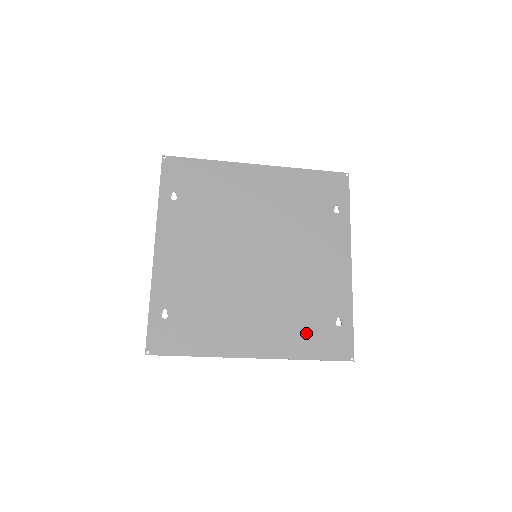
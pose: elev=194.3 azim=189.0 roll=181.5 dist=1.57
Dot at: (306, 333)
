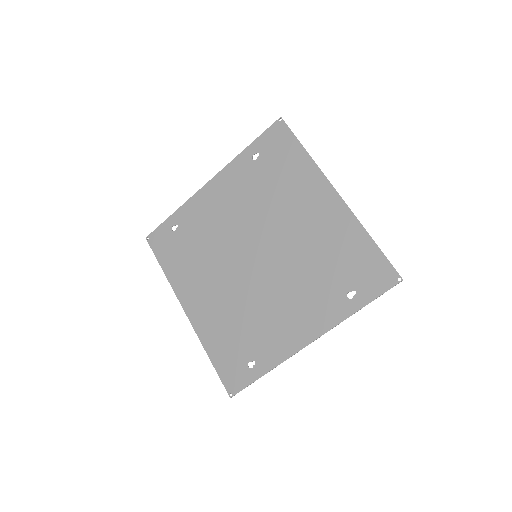
Dot at: (226, 341)
